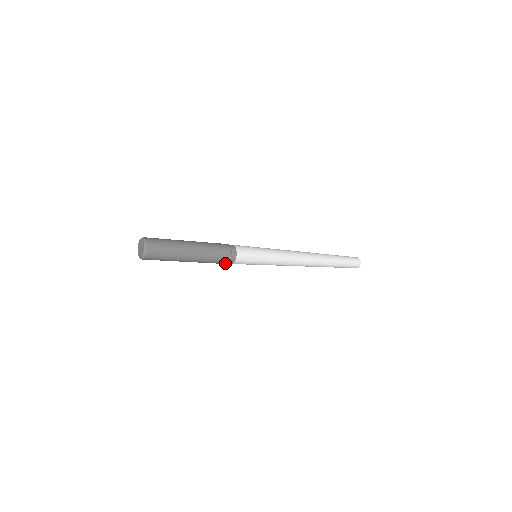
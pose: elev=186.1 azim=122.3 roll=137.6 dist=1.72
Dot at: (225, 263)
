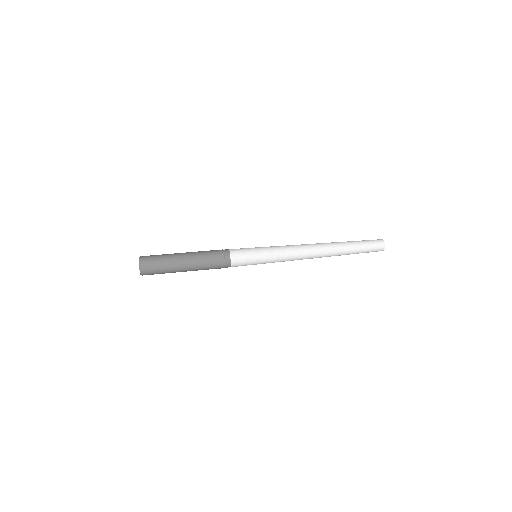
Dot at: (222, 267)
